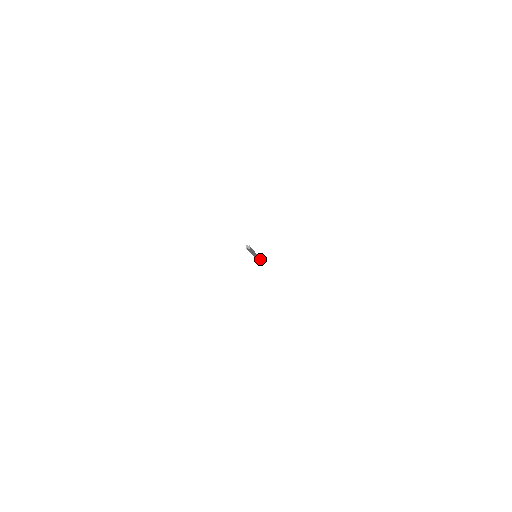
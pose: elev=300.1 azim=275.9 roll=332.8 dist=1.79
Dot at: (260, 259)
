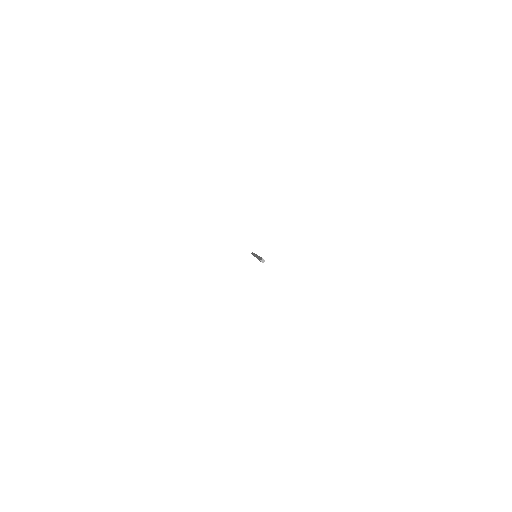
Dot at: occluded
